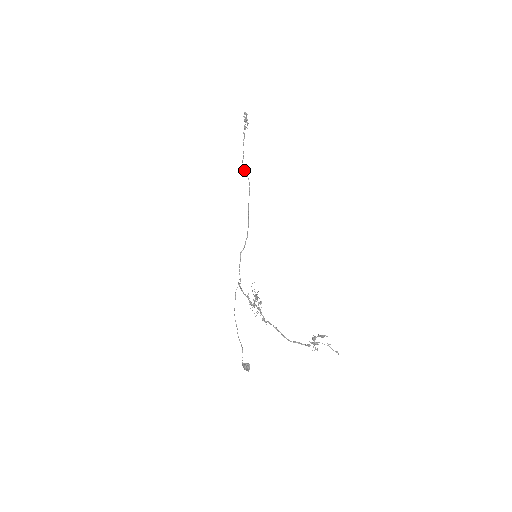
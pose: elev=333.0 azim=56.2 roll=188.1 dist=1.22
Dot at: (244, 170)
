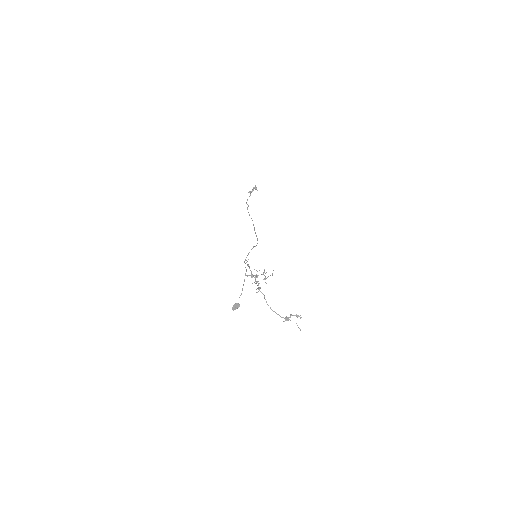
Dot at: occluded
